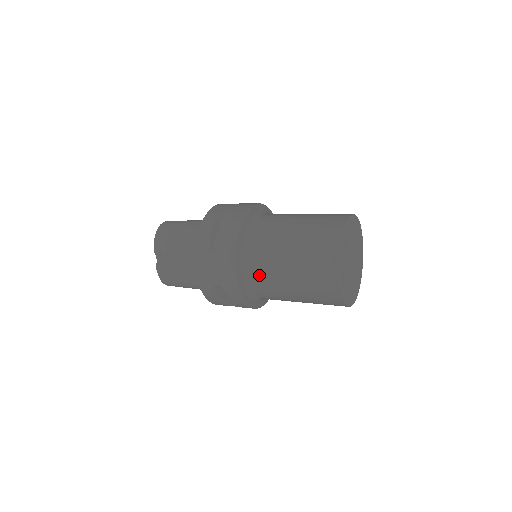
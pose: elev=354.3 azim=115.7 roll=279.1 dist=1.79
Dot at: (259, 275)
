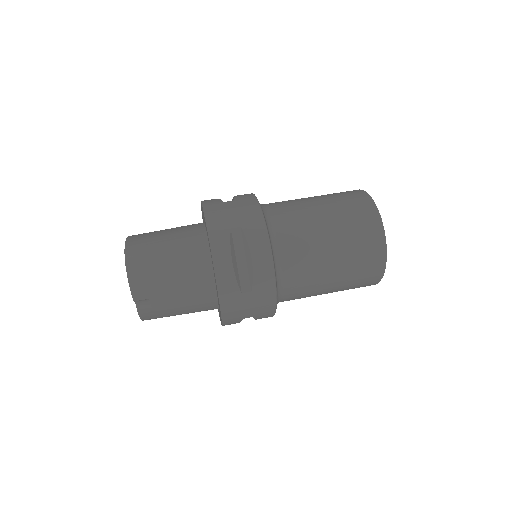
Dot at: (294, 293)
